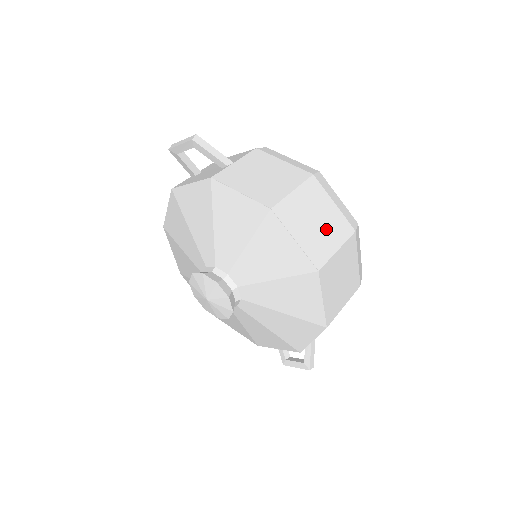
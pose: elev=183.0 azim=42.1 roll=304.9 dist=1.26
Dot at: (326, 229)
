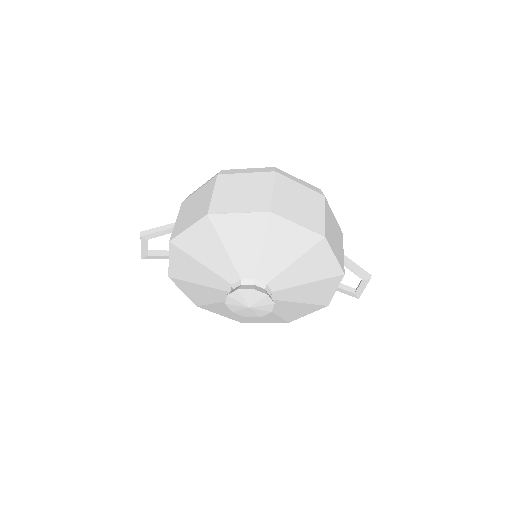
Dot at: (254, 189)
